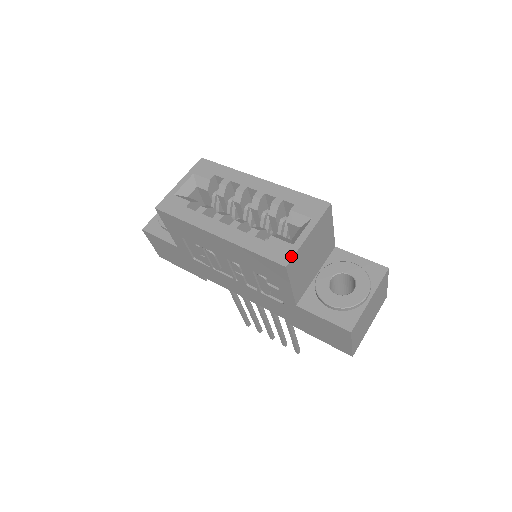
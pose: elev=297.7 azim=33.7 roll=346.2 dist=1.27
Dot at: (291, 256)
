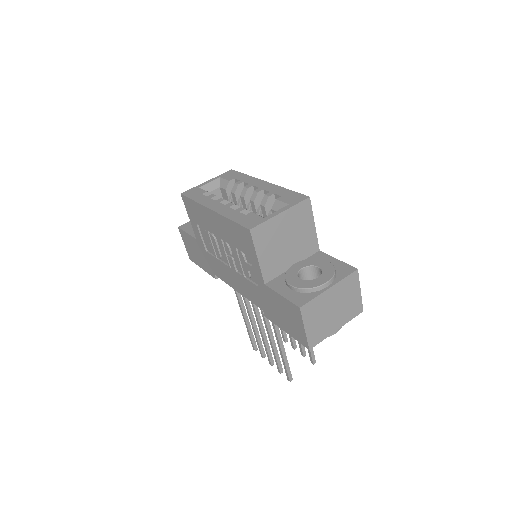
Dot at: (258, 224)
